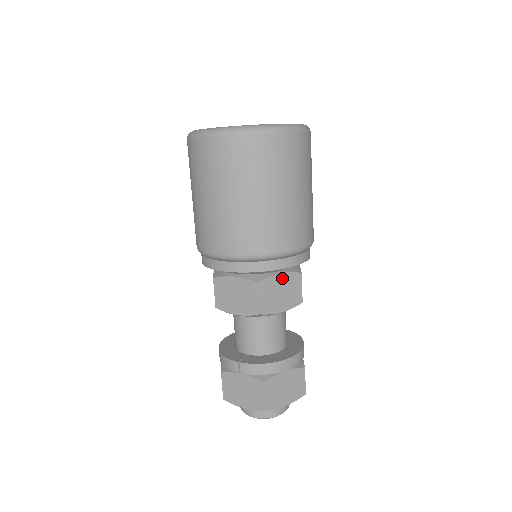
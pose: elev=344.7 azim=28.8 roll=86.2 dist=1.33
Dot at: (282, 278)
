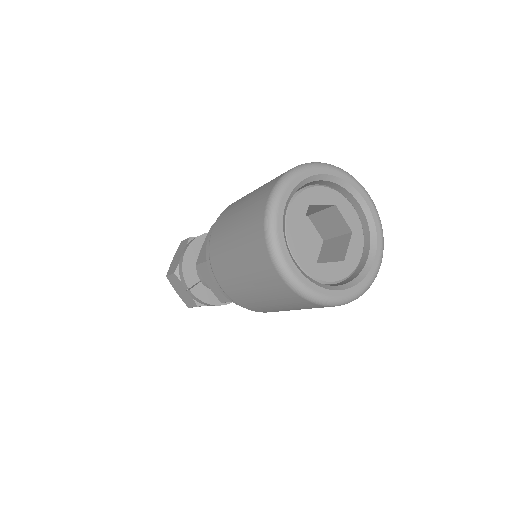
Dot at: occluded
